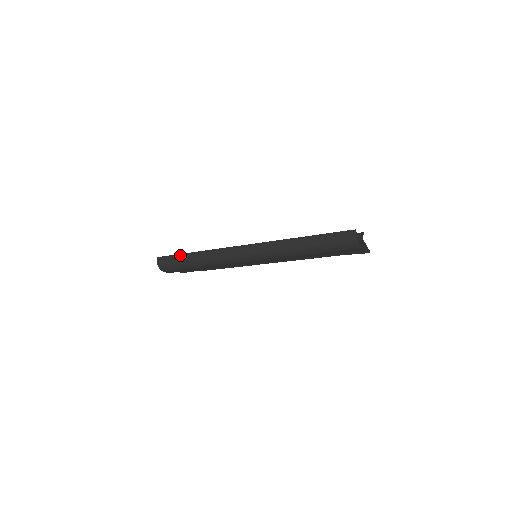
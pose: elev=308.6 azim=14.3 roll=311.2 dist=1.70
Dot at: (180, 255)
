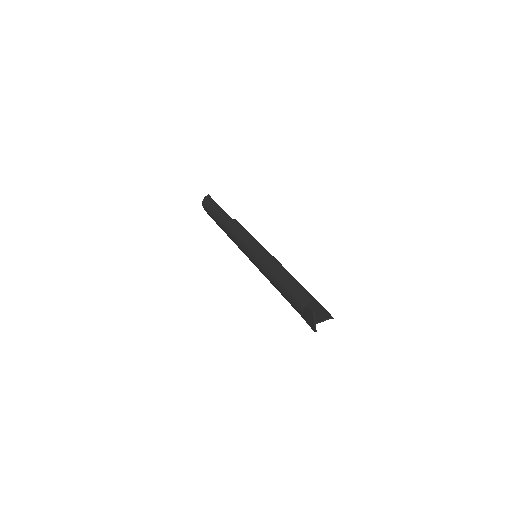
Dot at: (218, 206)
